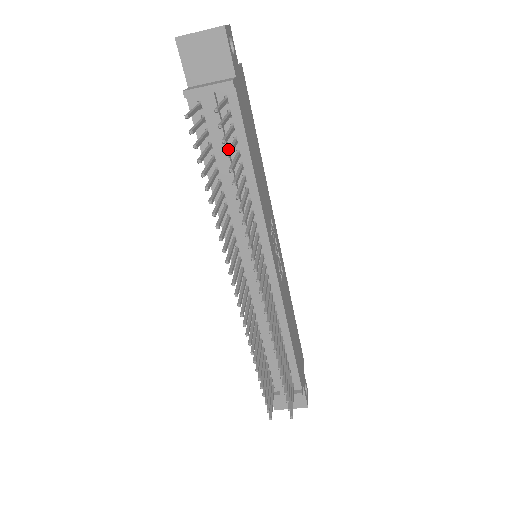
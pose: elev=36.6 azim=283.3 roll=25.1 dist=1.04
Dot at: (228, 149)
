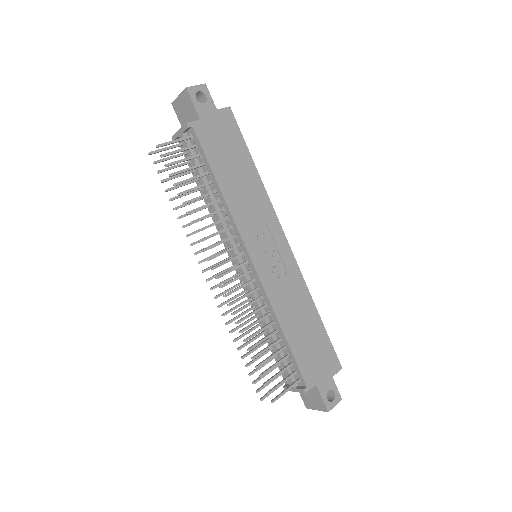
Dot at: (180, 171)
